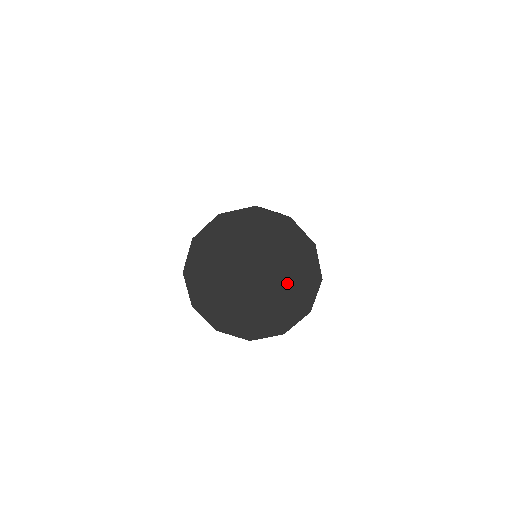
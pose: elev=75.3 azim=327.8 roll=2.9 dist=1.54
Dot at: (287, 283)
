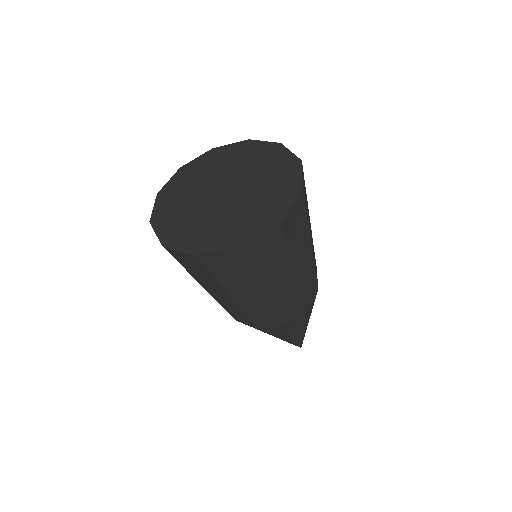
Dot at: (264, 180)
